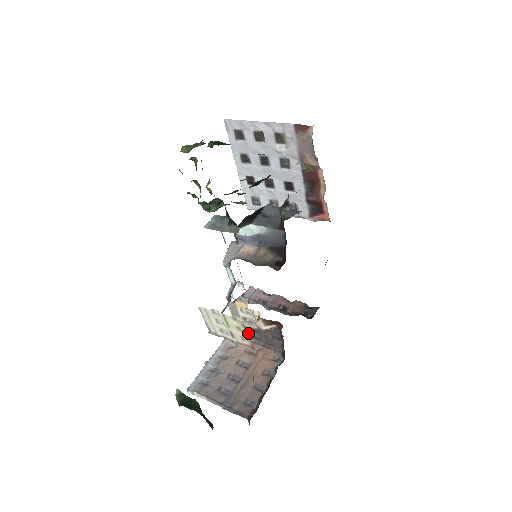
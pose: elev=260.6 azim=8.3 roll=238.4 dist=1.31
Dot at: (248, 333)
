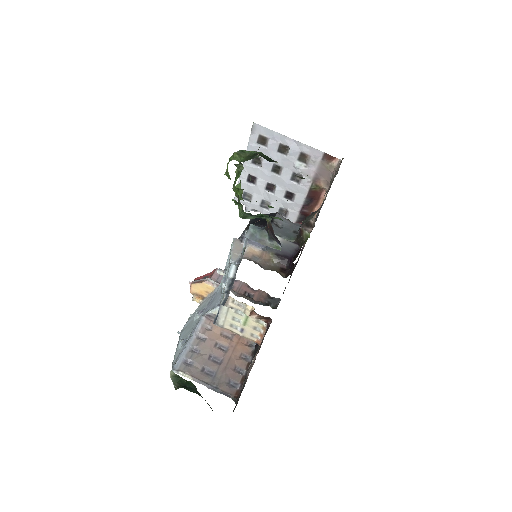
Dot at: occluded
